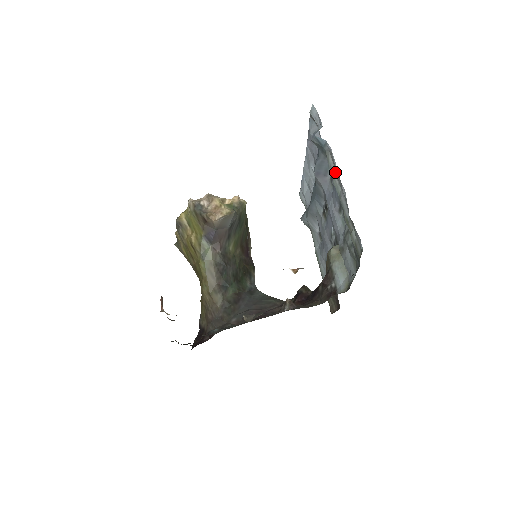
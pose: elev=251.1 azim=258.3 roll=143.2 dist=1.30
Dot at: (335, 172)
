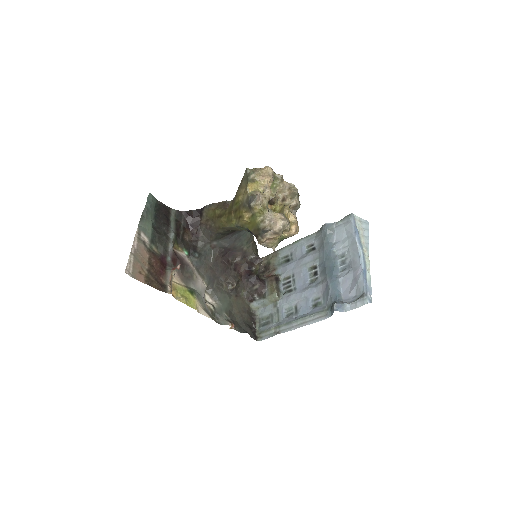
Dot at: (310, 320)
